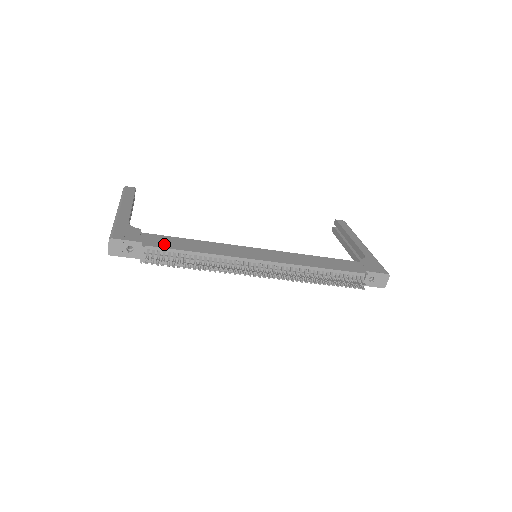
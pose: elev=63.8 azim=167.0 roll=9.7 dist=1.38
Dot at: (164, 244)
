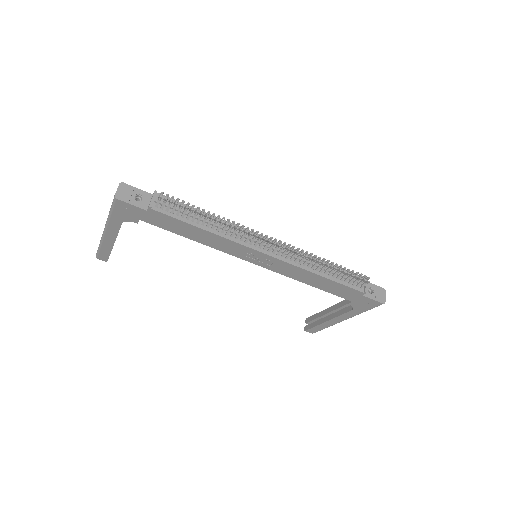
Dot at: occluded
